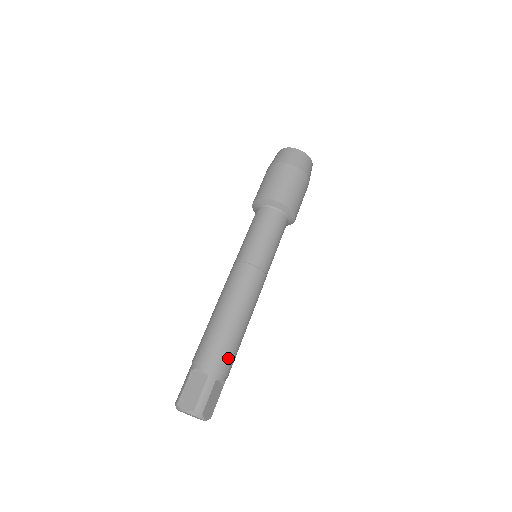
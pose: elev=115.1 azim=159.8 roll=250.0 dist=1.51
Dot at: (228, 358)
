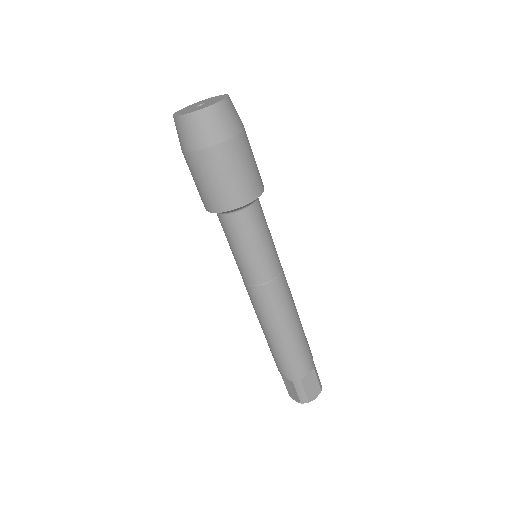
Dot at: (298, 362)
